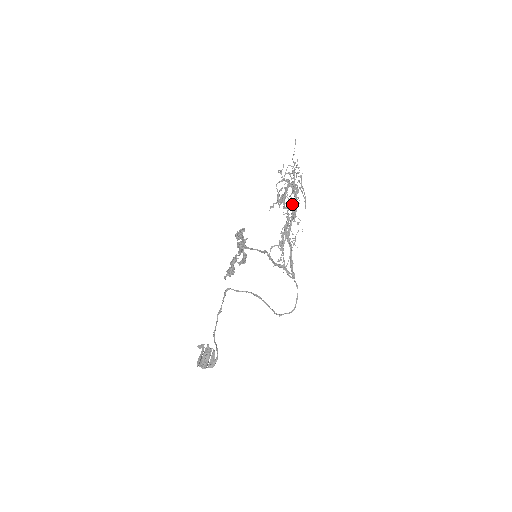
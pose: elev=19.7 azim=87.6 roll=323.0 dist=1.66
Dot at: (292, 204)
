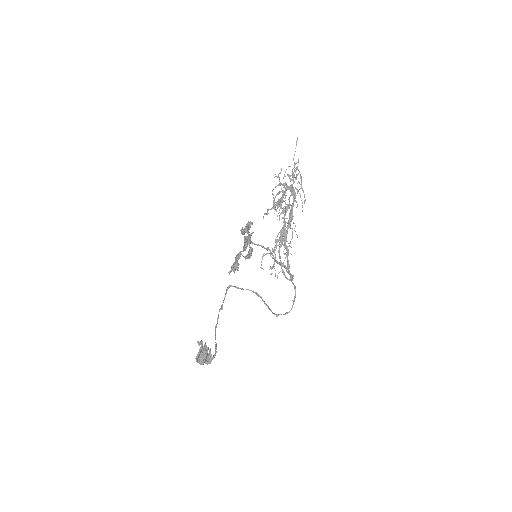
Dot at: occluded
